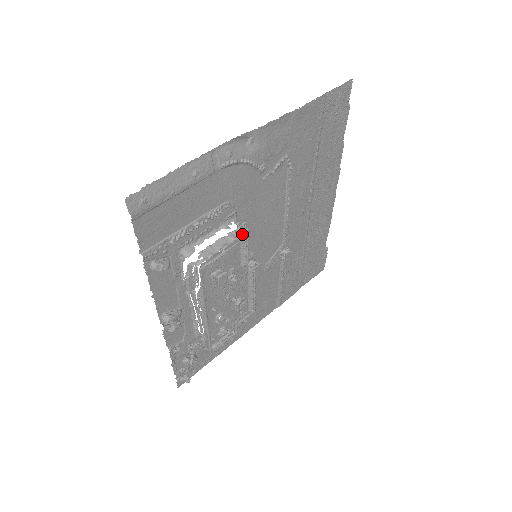
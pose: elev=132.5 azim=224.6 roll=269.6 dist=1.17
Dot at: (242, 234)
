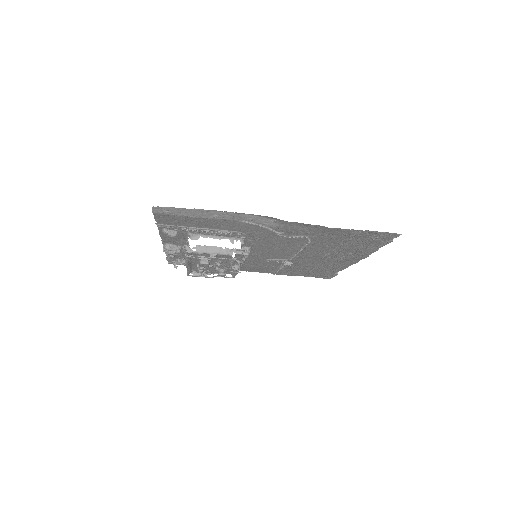
Dot at: (236, 254)
